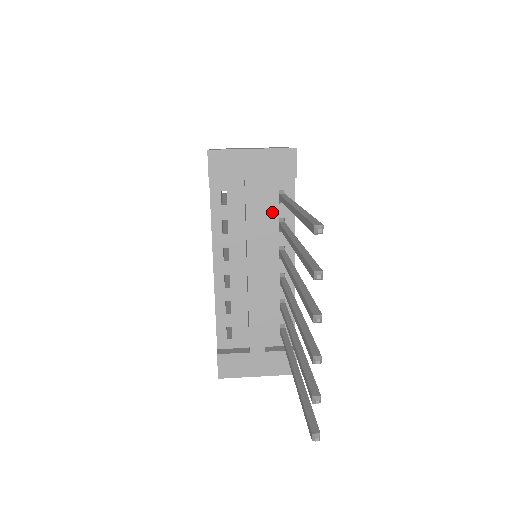
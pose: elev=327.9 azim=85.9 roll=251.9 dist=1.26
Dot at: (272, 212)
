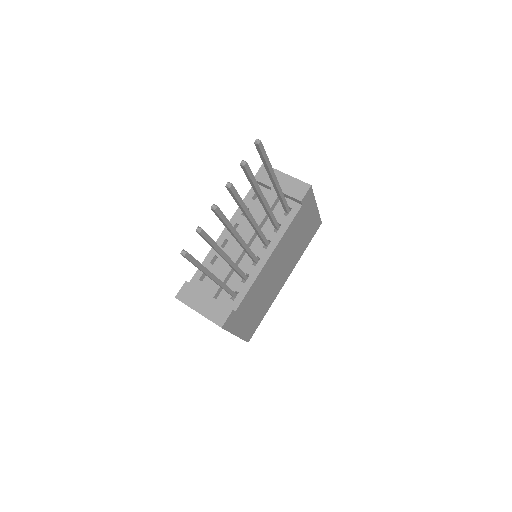
Dot at: (277, 217)
